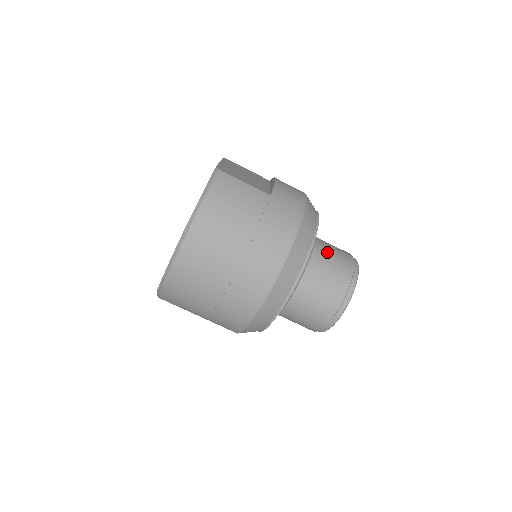
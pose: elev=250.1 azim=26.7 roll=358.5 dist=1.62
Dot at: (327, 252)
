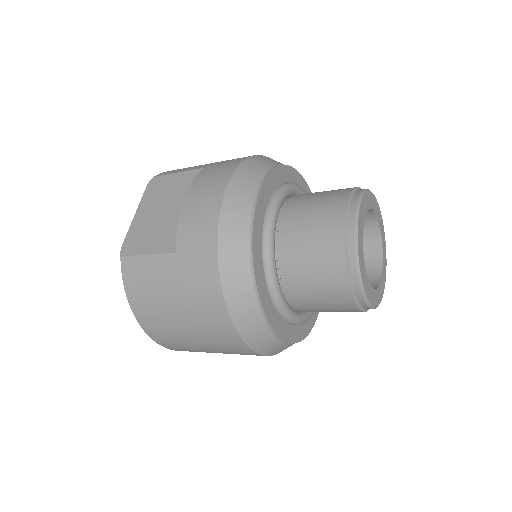
Dot at: (299, 243)
